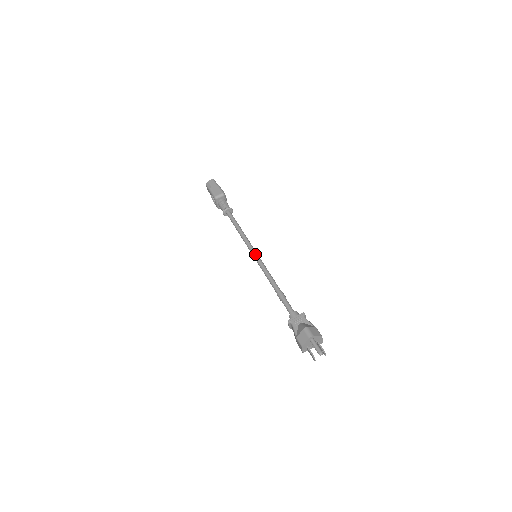
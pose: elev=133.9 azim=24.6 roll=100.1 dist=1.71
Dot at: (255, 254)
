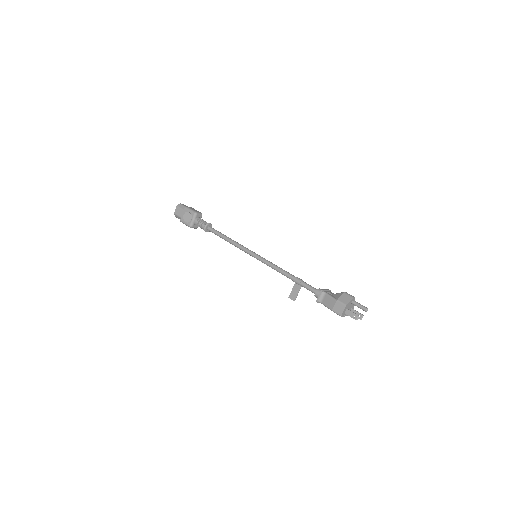
Dot at: occluded
